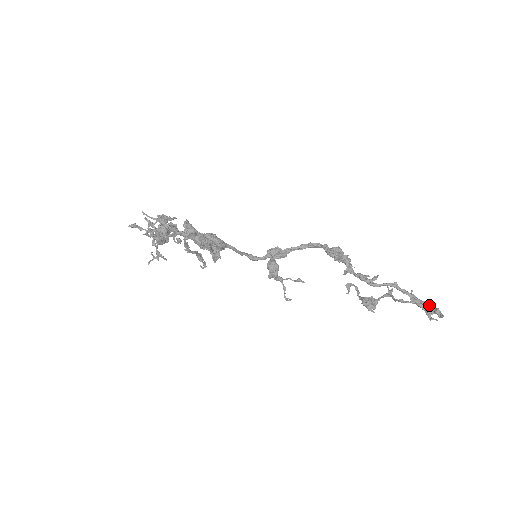
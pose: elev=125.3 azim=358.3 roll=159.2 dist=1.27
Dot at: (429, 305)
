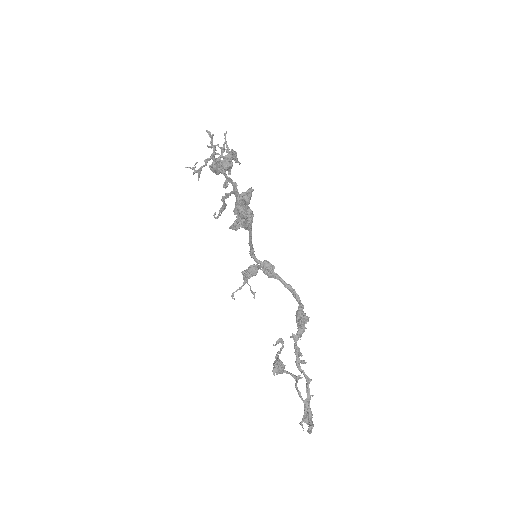
Dot at: (311, 416)
